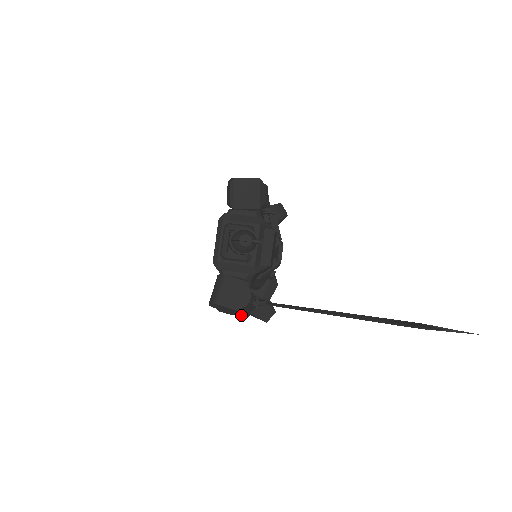
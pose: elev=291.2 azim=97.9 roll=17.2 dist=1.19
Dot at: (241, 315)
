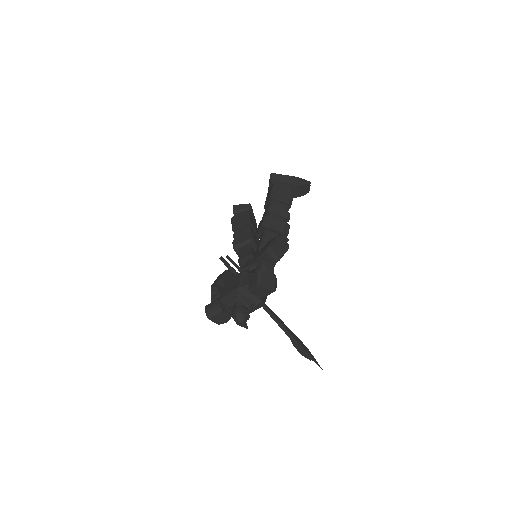
Dot at: occluded
